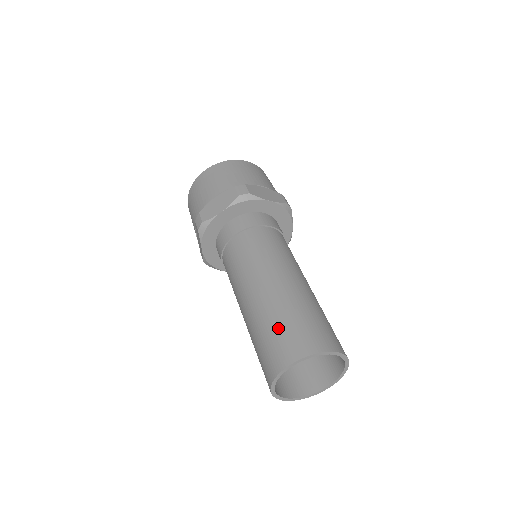
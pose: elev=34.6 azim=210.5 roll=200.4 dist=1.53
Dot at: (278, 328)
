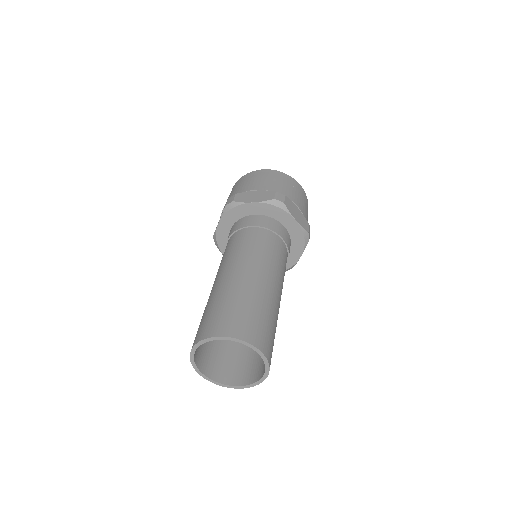
Dot at: (231, 306)
